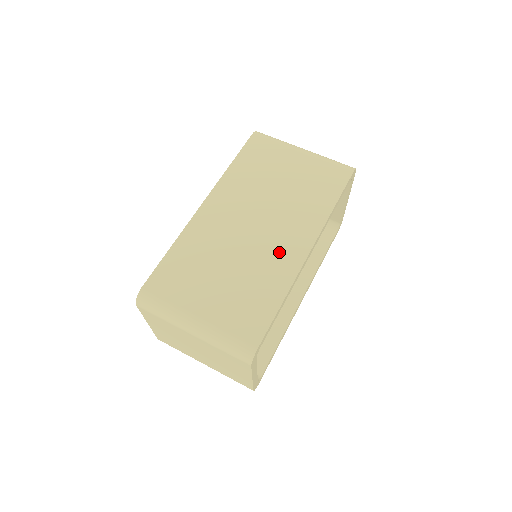
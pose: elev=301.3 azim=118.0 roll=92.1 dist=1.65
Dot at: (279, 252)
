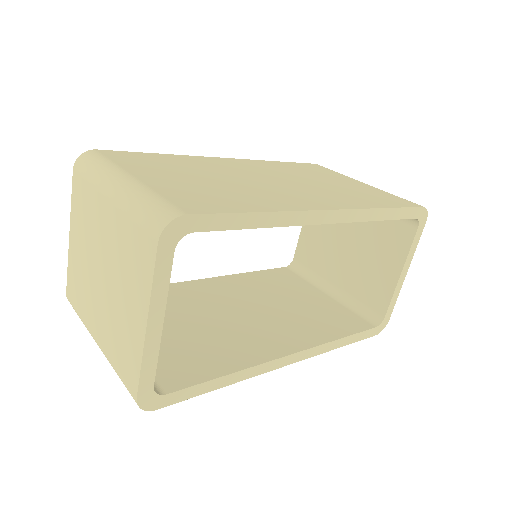
Dot at: (289, 196)
